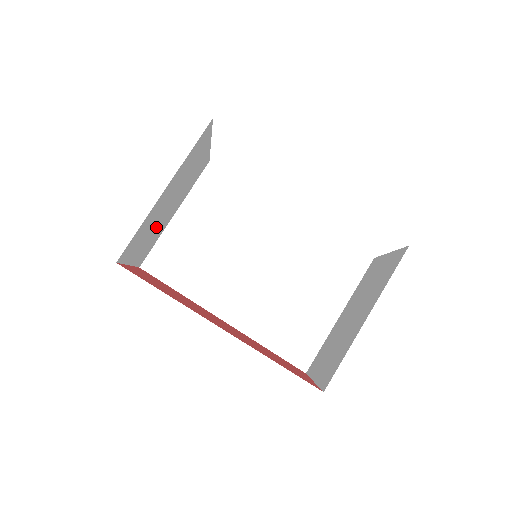
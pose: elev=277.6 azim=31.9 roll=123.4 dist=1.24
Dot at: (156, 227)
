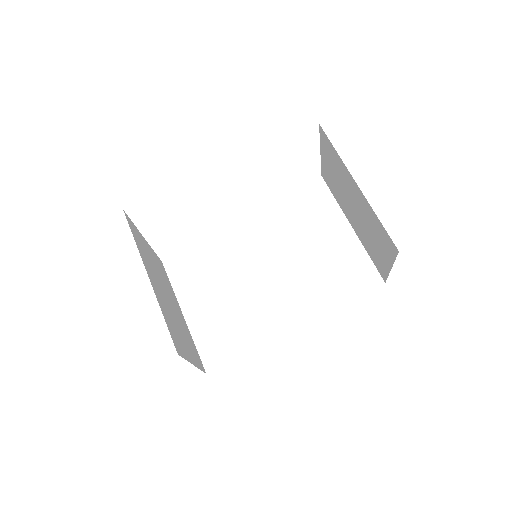
Dot at: (179, 325)
